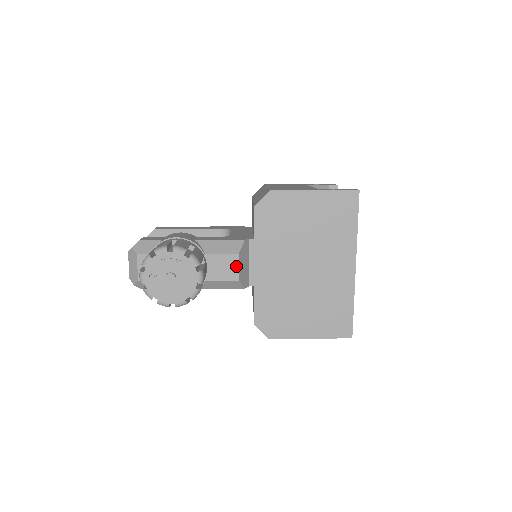
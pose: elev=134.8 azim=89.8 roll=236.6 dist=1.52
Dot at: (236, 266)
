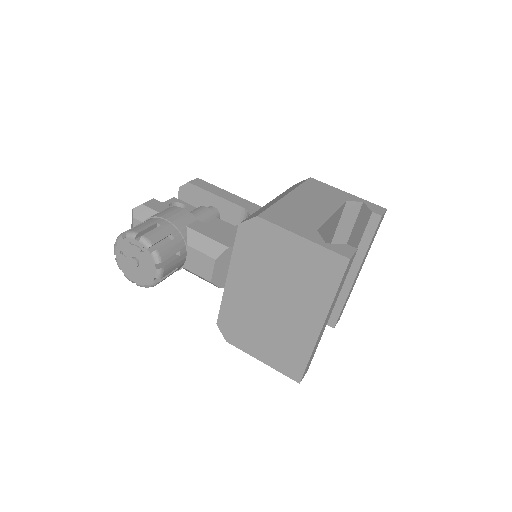
Dot at: (211, 269)
